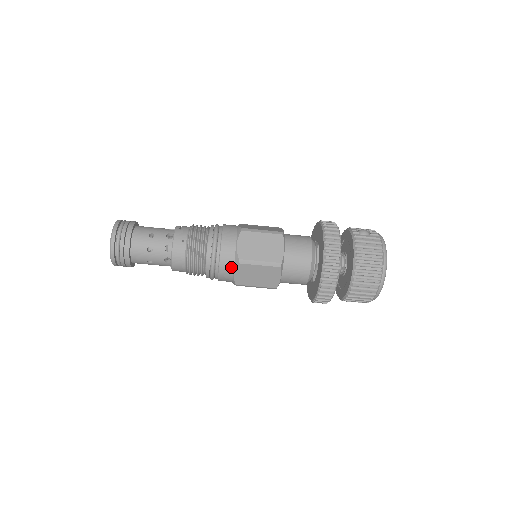
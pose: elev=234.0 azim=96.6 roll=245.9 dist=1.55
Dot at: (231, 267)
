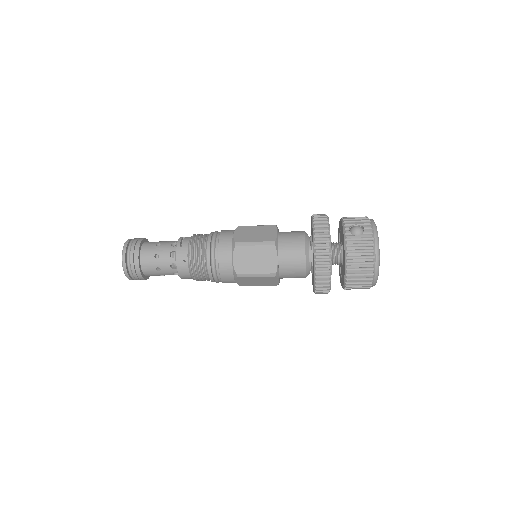
Dot at: (232, 278)
